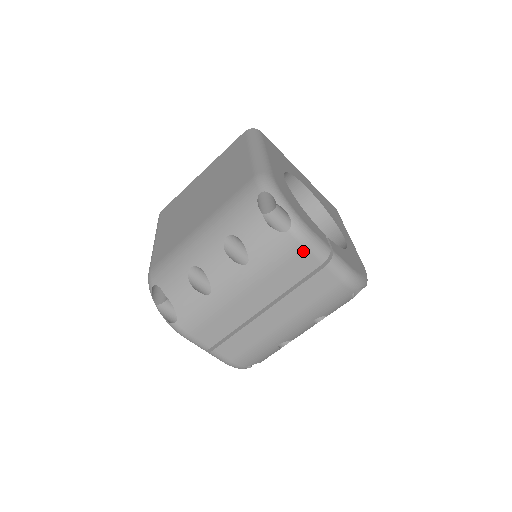
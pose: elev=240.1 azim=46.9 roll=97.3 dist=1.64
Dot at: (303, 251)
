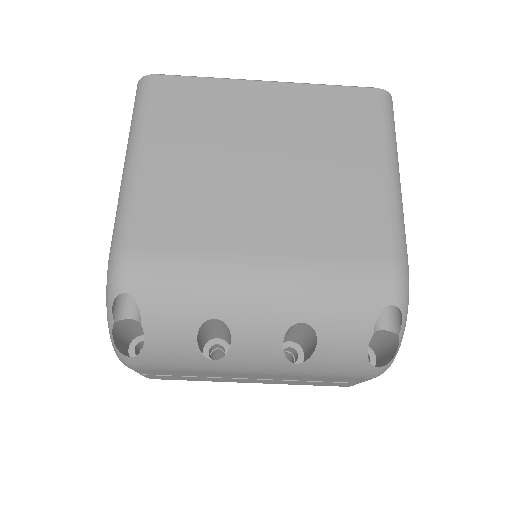
Dot at: (364, 379)
